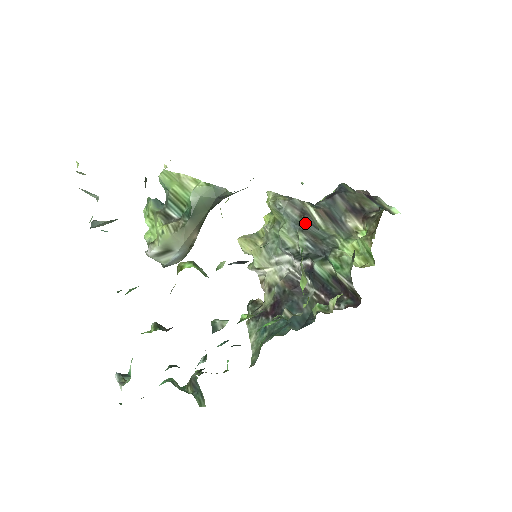
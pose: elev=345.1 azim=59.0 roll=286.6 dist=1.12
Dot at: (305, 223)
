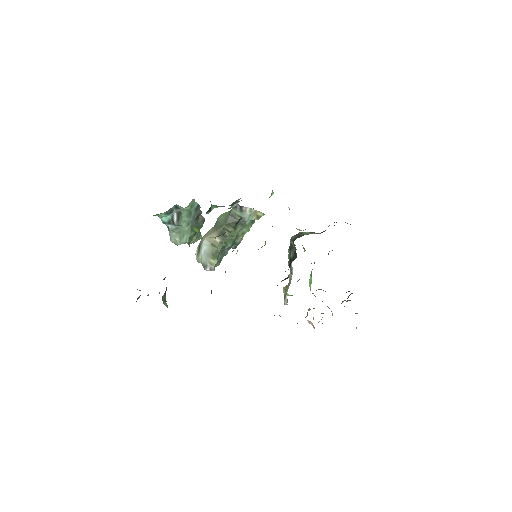
Dot at: occluded
